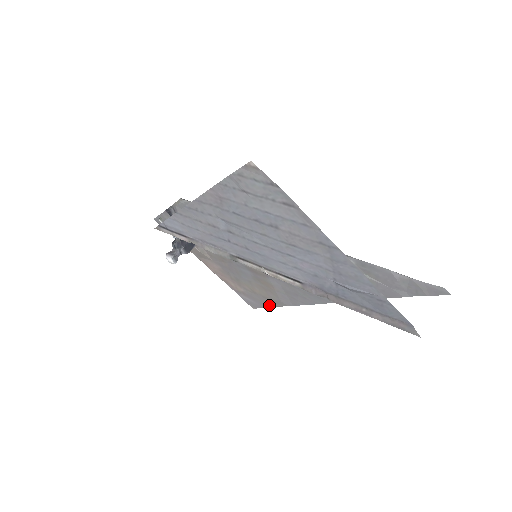
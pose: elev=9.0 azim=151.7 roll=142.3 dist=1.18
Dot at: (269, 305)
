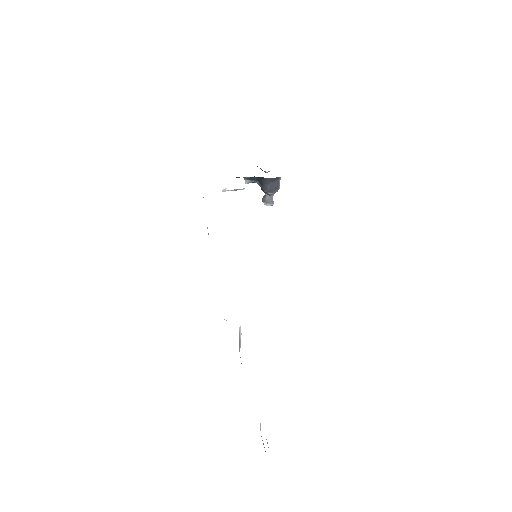
Dot at: occluded
